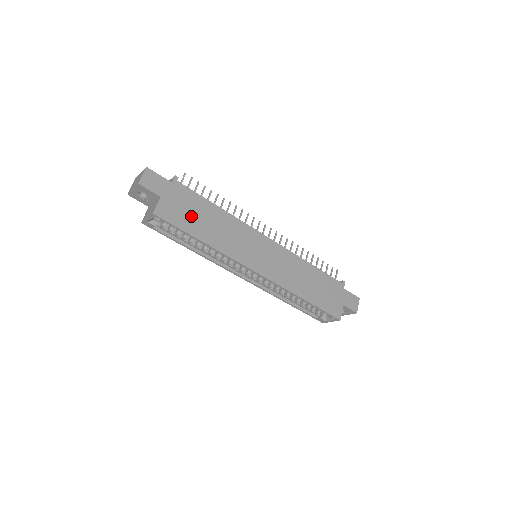
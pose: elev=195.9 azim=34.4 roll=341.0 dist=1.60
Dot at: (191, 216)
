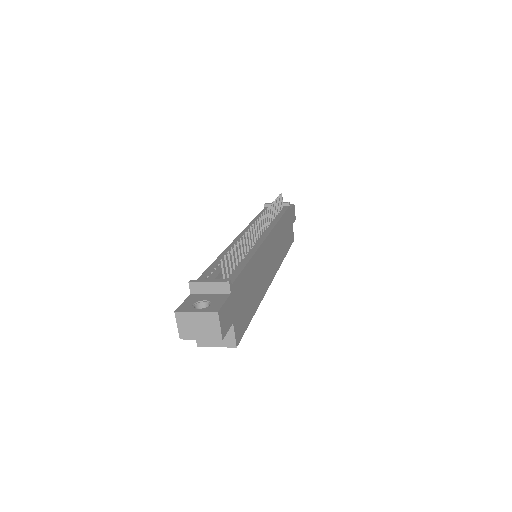
Dot at: (246, 302)
